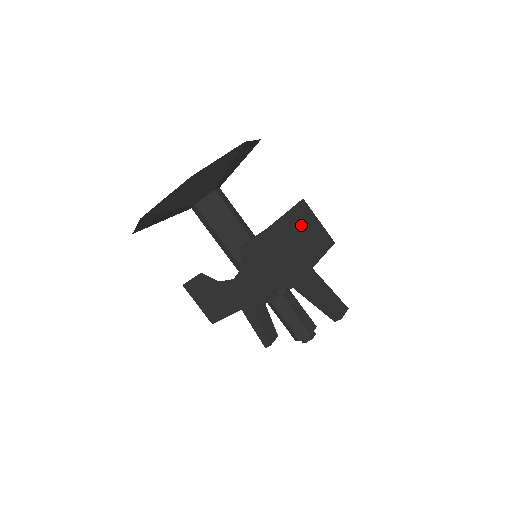
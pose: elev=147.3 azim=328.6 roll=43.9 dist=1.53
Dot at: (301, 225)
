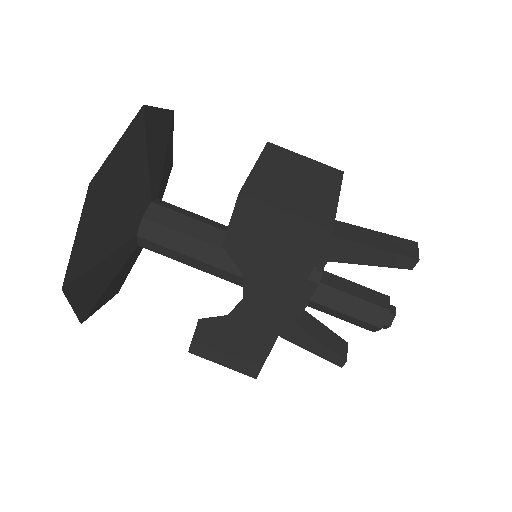
Dot at: (285, 170)
